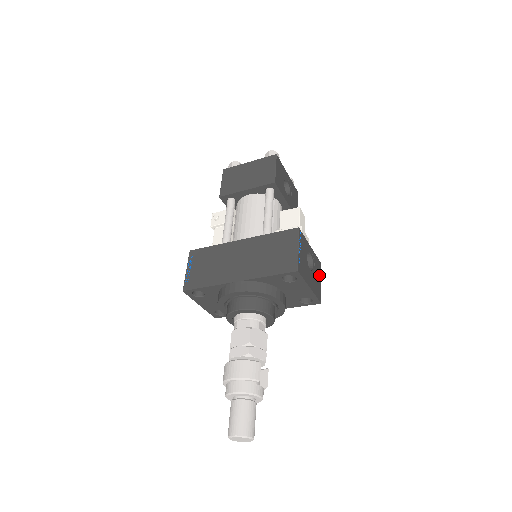
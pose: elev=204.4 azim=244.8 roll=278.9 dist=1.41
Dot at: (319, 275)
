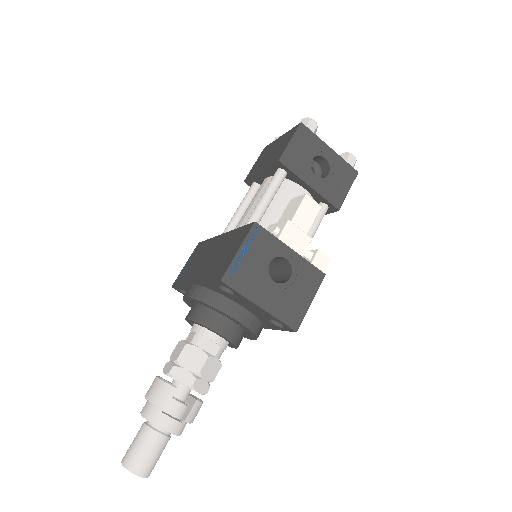
Dot at: (309, 291)
